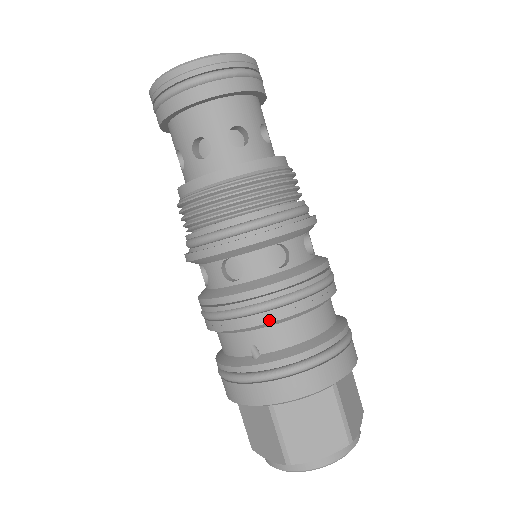
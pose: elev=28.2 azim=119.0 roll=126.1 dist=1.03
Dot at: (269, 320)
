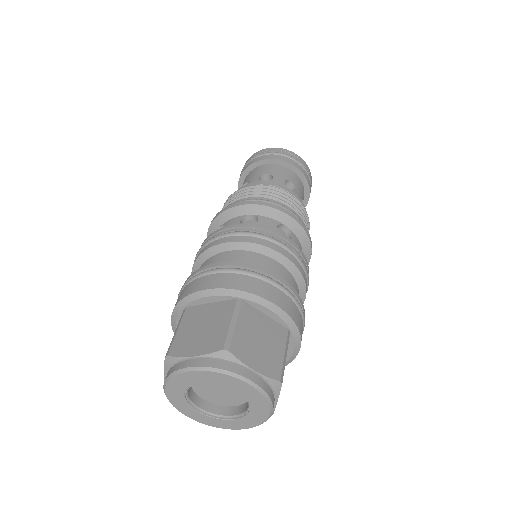
Dot at: (215, 244)
